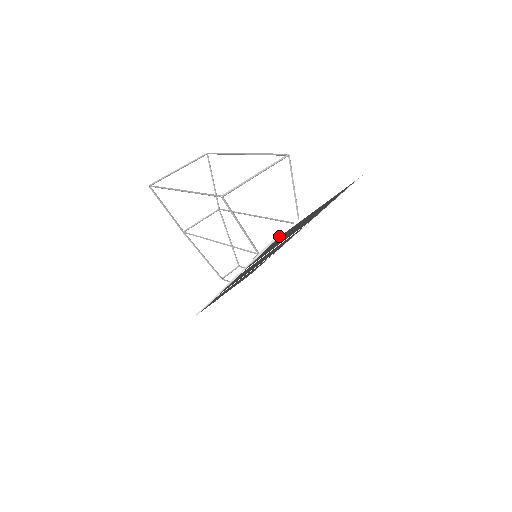
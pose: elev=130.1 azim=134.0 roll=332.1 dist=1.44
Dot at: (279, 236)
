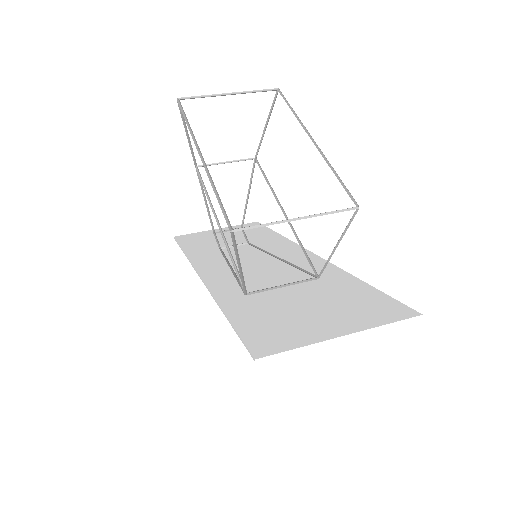
Dot at: (257, 361)
